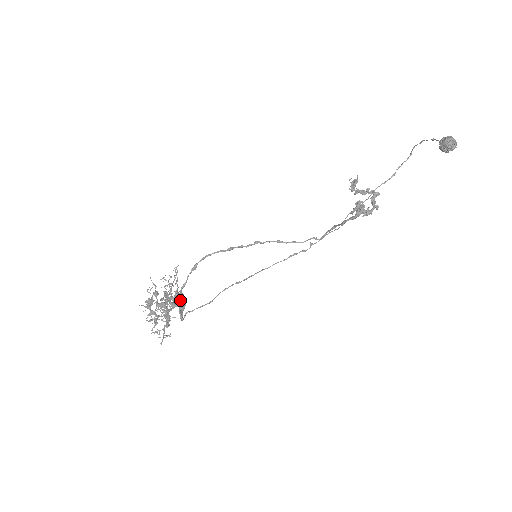
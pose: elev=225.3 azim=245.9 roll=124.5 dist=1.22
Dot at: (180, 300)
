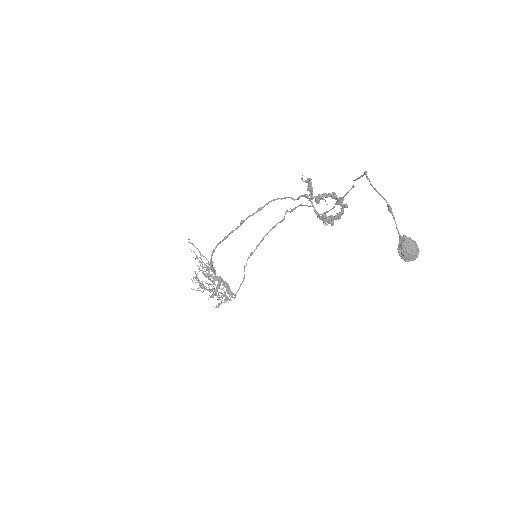
Dot at: (221, 282)
